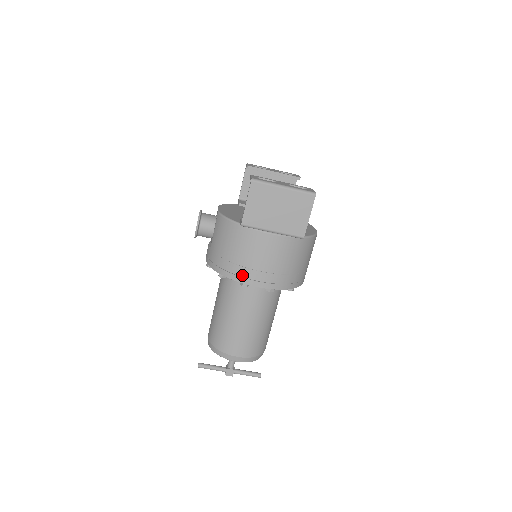
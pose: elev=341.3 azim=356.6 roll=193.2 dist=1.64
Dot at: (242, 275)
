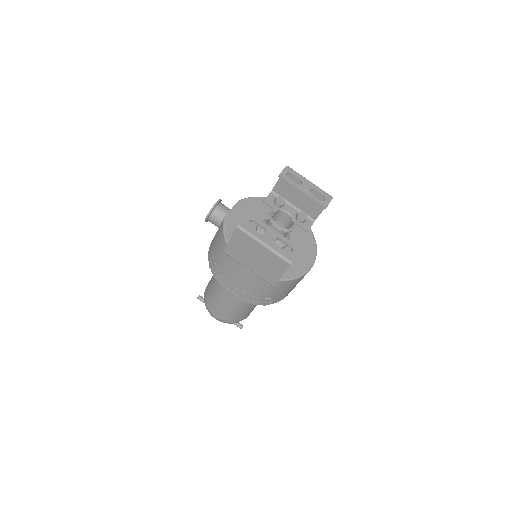
Dot at: (221, 280)
